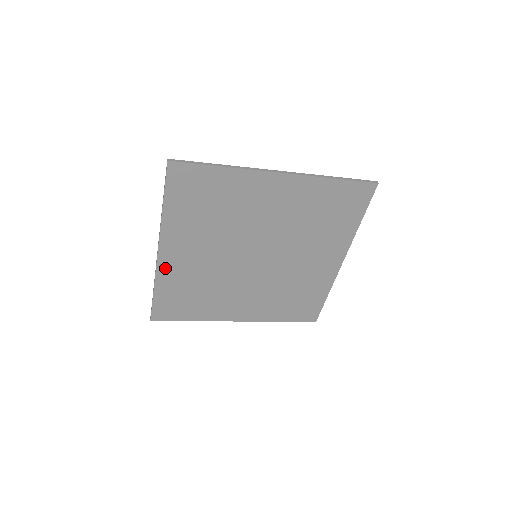
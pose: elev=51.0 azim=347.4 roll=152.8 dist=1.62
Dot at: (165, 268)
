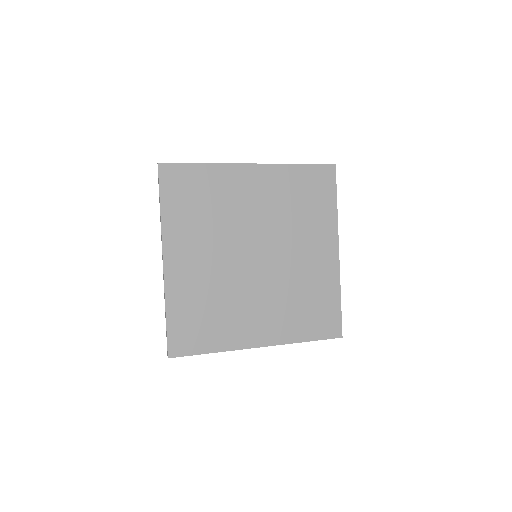
Dot at: (173, 281)
